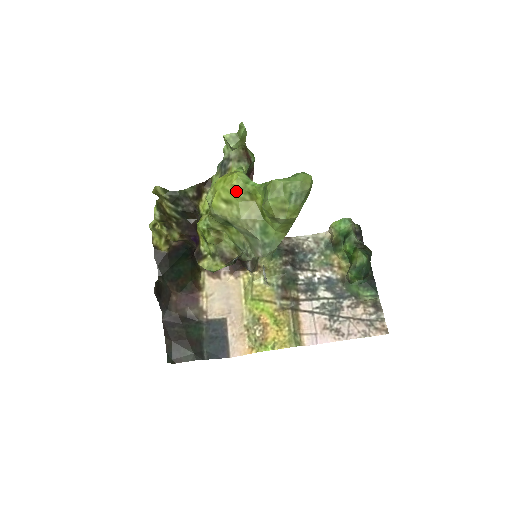
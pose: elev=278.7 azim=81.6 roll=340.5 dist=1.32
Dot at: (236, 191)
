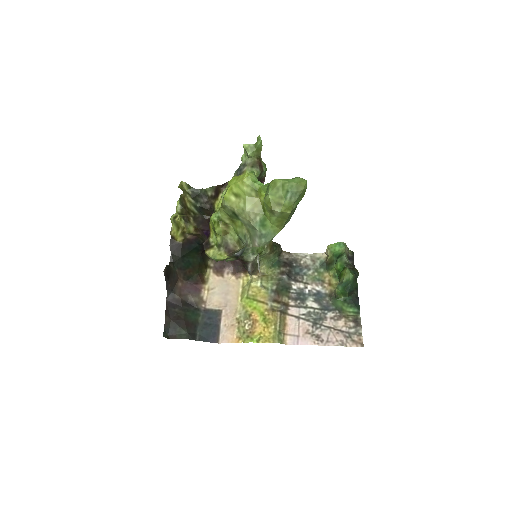
Dot at: (245, 187)
